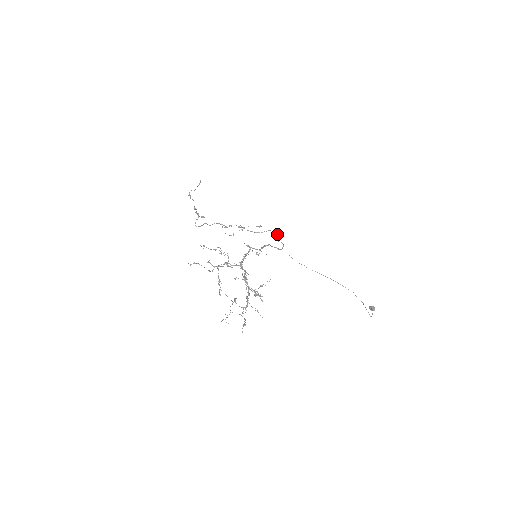
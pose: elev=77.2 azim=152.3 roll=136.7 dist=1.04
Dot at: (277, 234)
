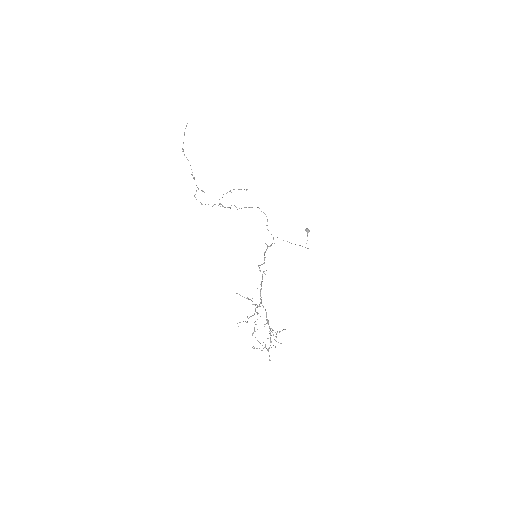
Dot at: occluded
